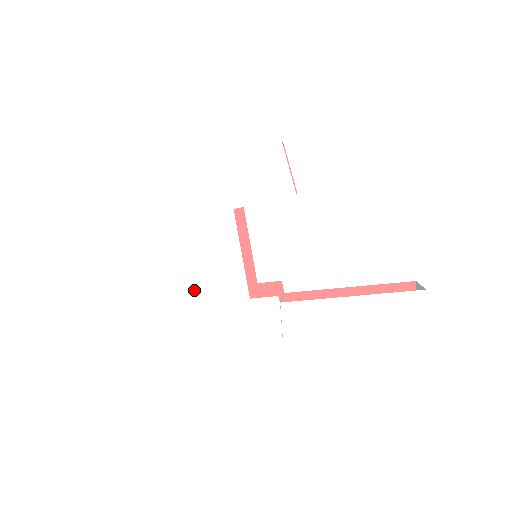
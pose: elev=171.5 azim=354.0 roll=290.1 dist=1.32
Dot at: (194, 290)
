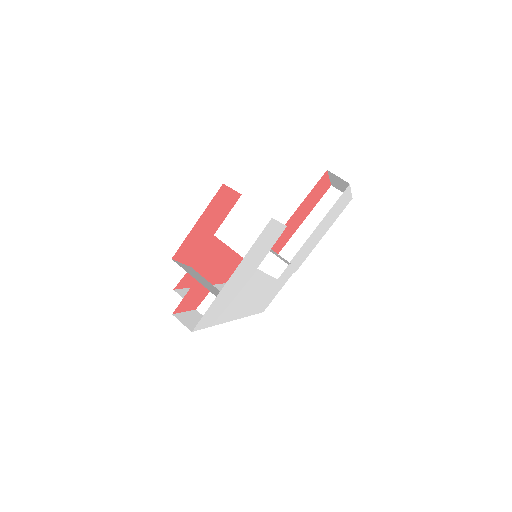
Dot at: (250, 310)
